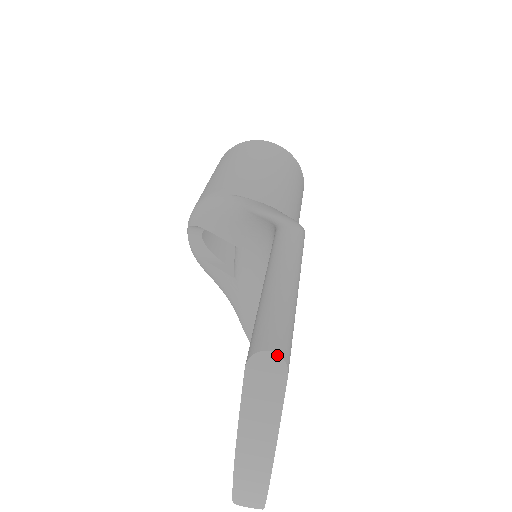
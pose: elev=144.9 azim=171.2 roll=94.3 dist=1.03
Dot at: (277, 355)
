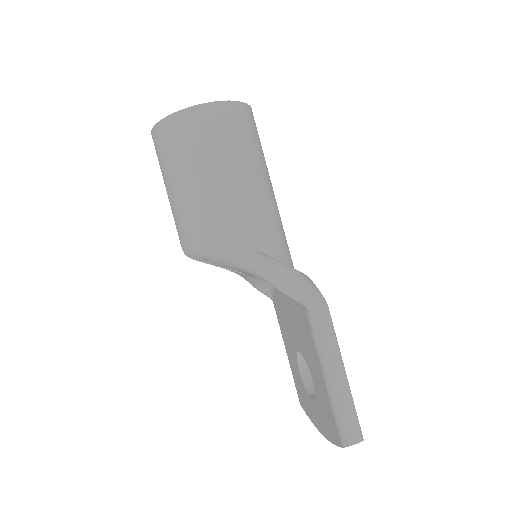
Dot at: occluded
